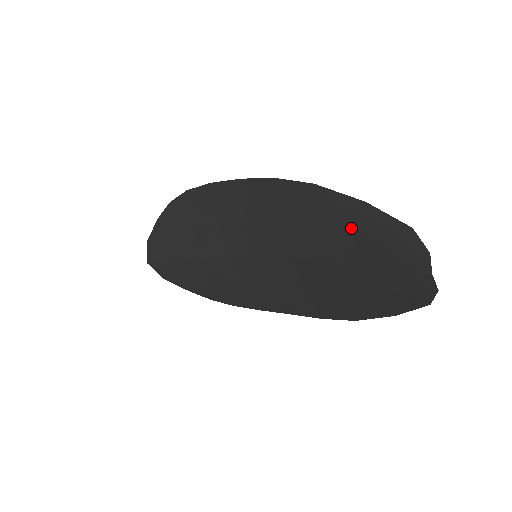
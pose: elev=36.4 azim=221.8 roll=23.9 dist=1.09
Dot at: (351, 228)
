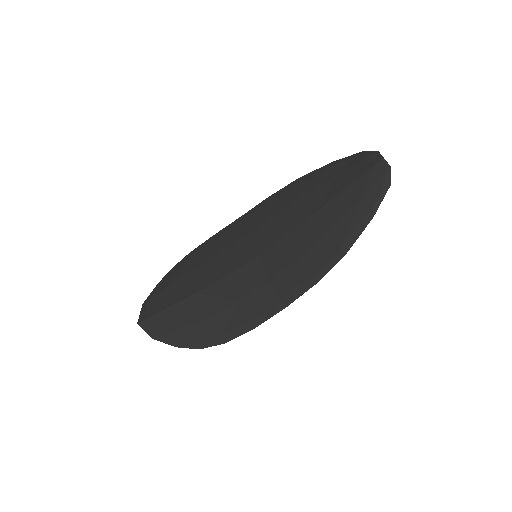
Dot at: (329, 177)
